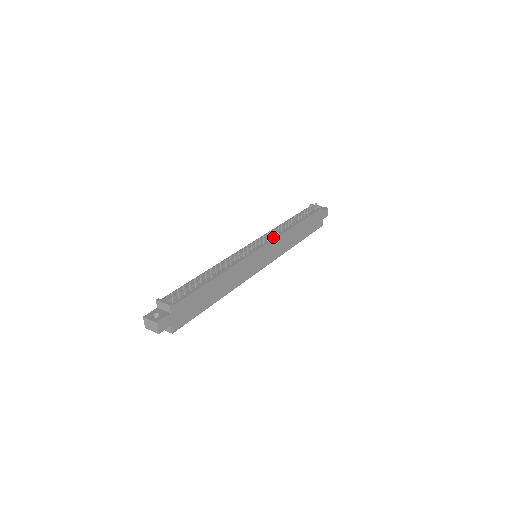
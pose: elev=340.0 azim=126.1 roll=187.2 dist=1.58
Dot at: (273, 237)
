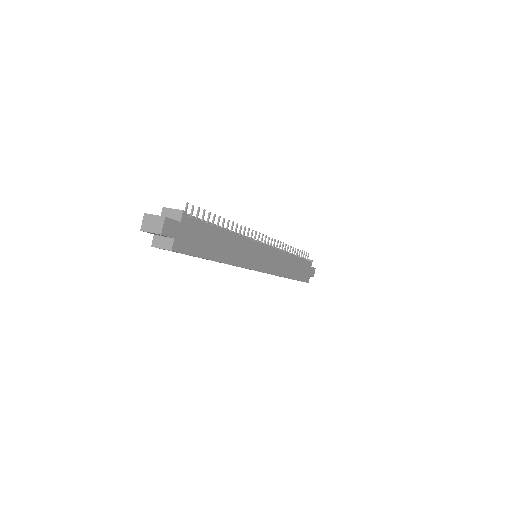
Dot at: occluded
